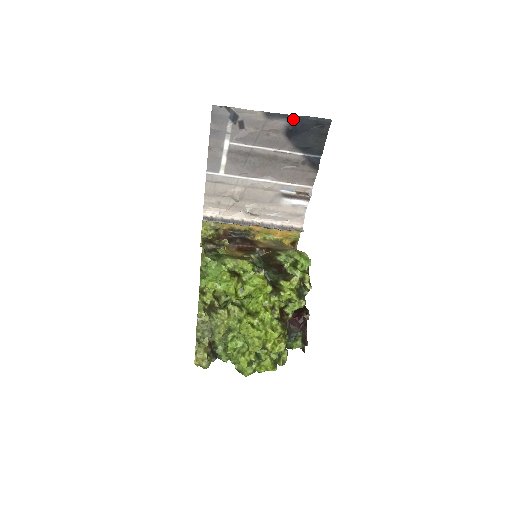
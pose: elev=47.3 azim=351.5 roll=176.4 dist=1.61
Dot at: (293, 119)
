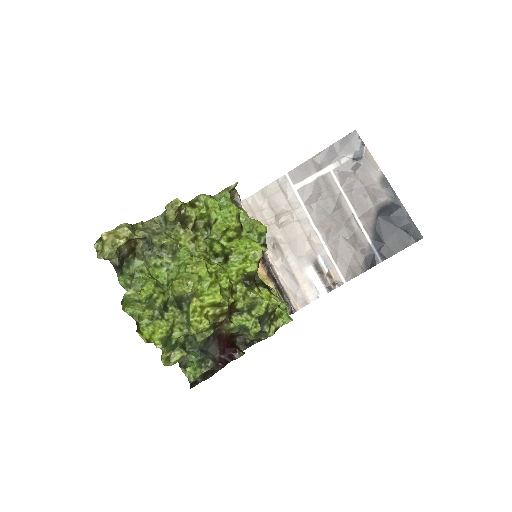
Dot at: (397, 204)
